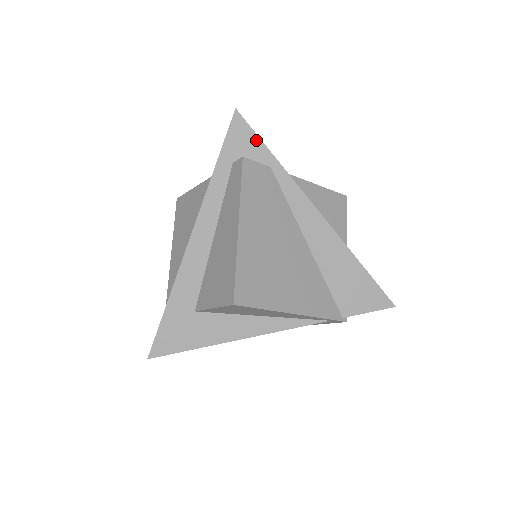
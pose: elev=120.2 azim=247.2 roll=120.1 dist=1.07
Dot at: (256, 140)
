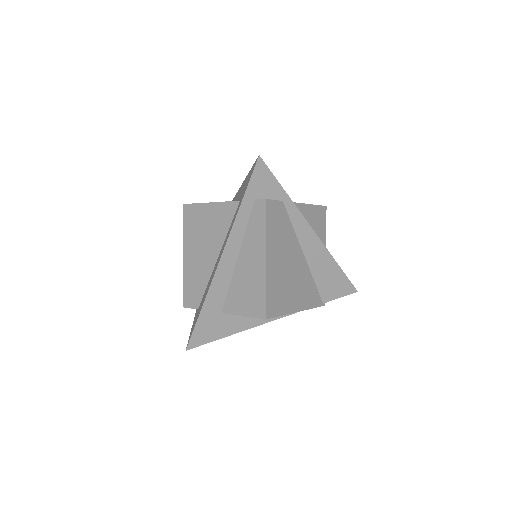
Dot at: (273, 180)
